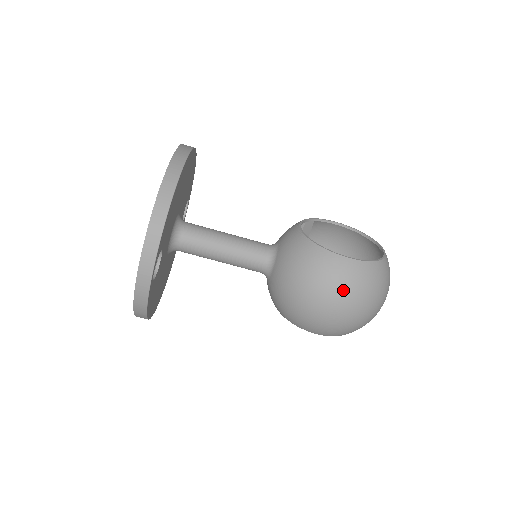
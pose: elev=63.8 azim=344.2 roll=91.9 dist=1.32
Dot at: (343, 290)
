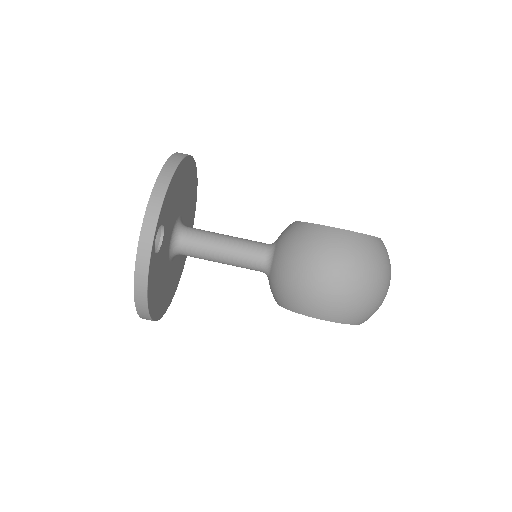
Dot at: (342, 257)
